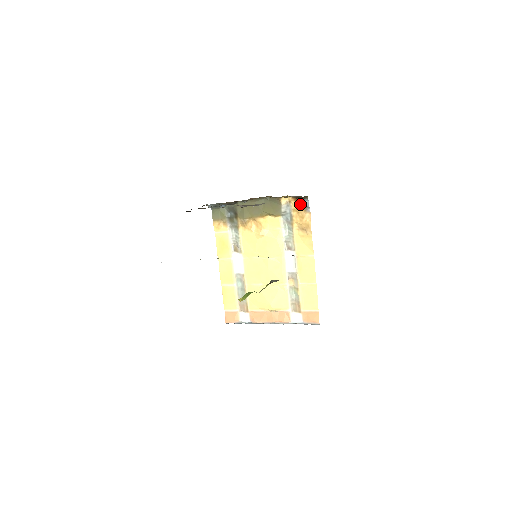
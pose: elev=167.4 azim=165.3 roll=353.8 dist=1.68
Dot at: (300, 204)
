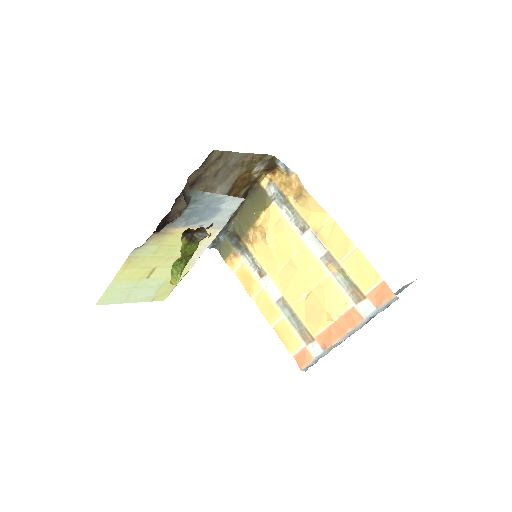
Dot at: (280, 173)
